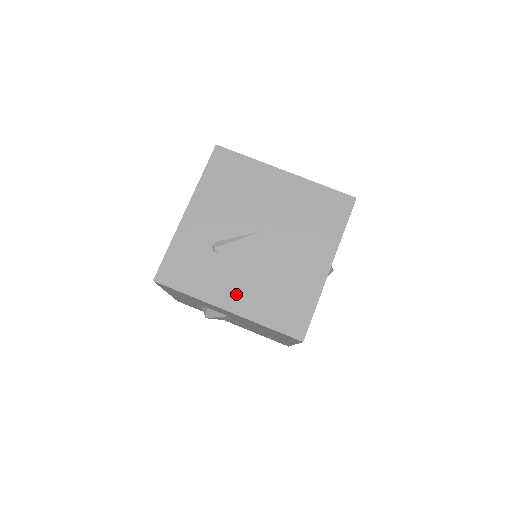
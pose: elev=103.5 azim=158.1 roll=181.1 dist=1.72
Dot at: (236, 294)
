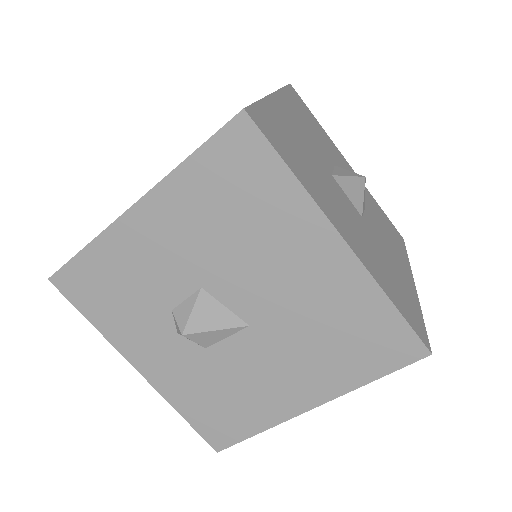
Dot at: occluded
